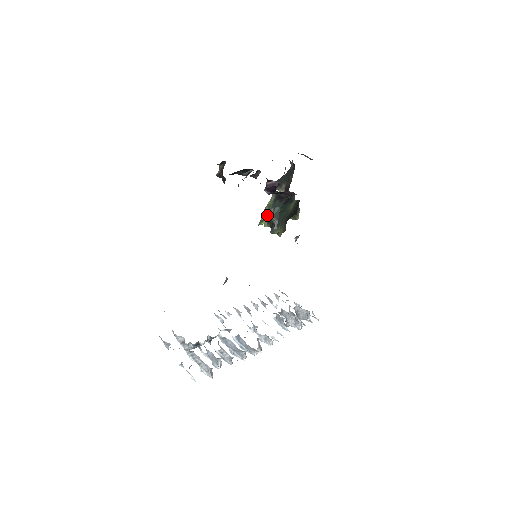
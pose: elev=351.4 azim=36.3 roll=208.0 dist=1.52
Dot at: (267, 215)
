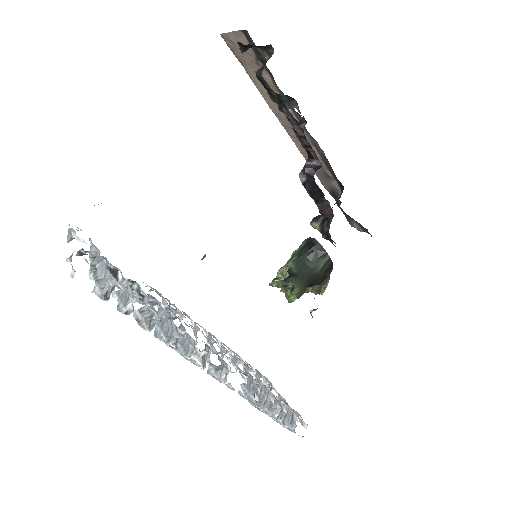
Dot at: (286, 267)
